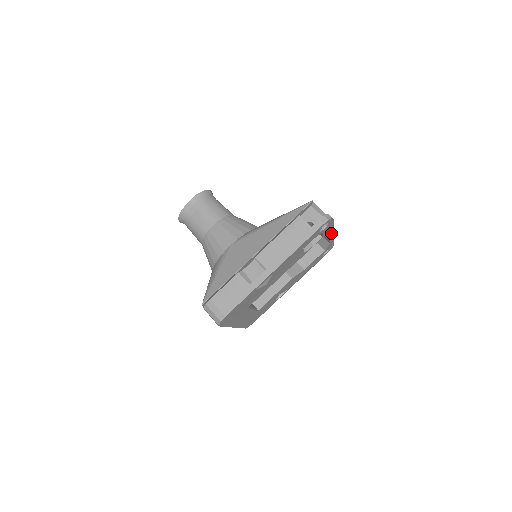
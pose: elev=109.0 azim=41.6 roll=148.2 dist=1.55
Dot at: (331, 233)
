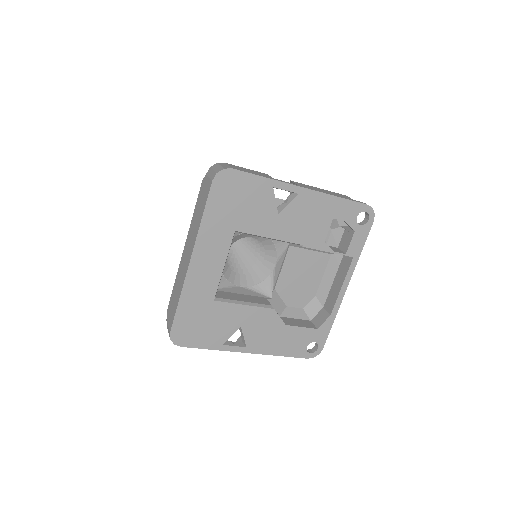
Dot at: (349, 276)
